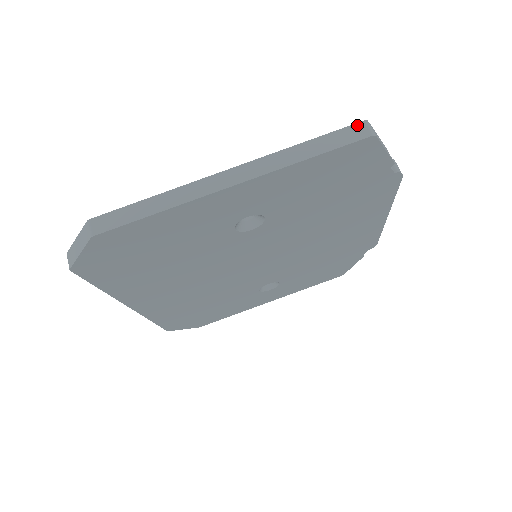
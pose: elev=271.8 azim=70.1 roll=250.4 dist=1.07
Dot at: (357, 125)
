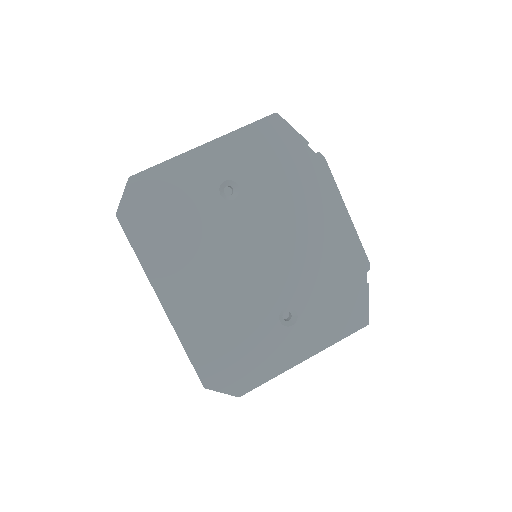
Dot at: occluded
